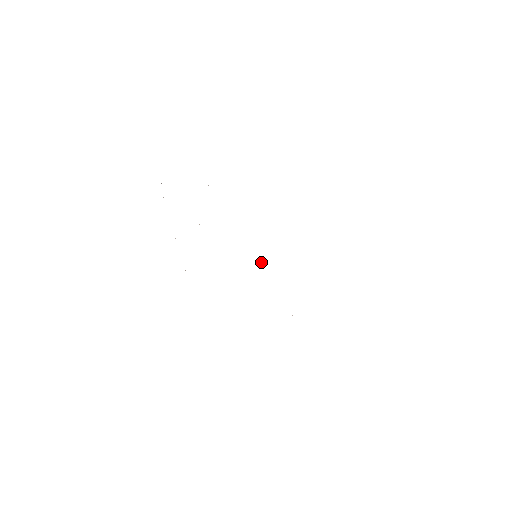
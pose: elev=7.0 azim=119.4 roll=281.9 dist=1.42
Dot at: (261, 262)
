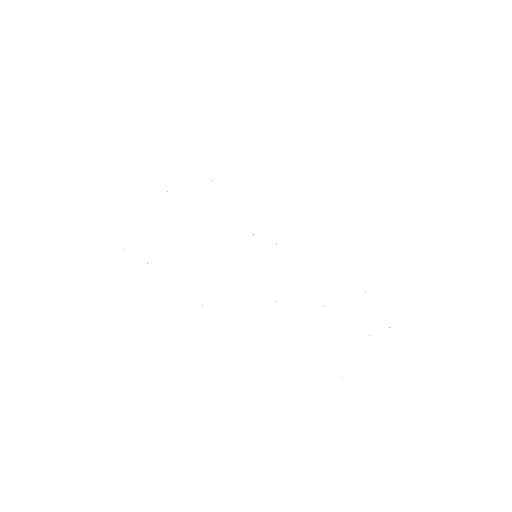
Dot at: occluded
